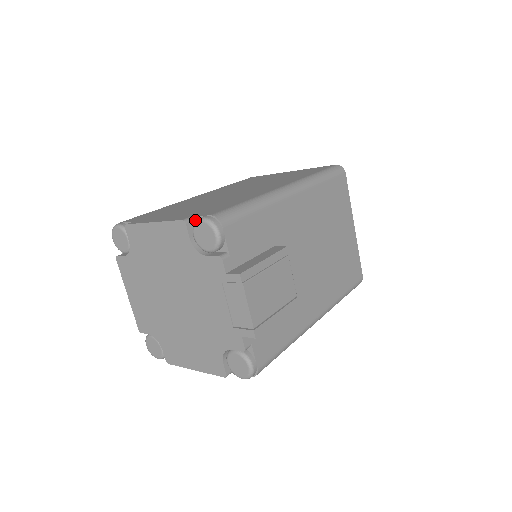
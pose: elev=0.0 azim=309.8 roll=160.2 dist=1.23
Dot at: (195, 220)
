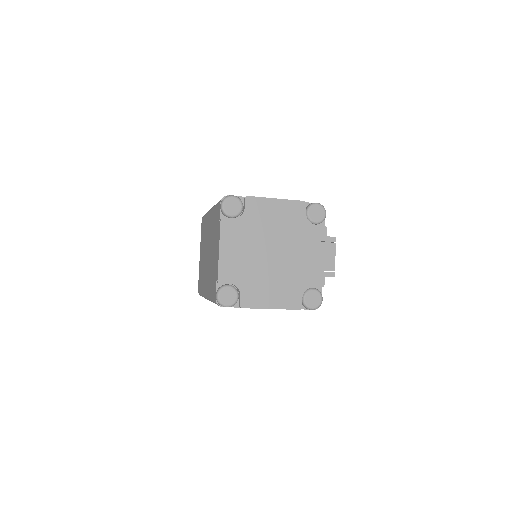
Dot at: (306, 204)
